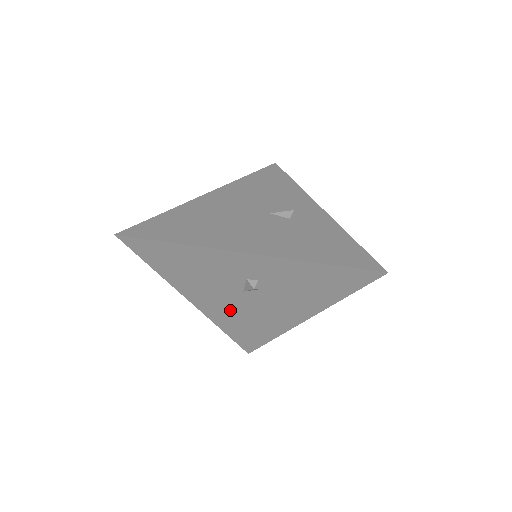
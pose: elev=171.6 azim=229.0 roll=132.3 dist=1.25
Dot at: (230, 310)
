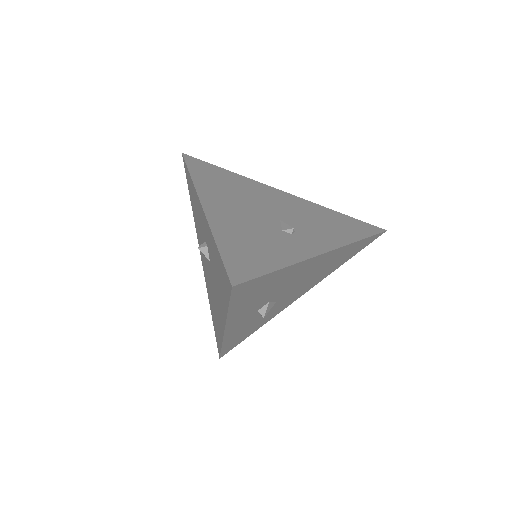
Dot at: (208, 281)
